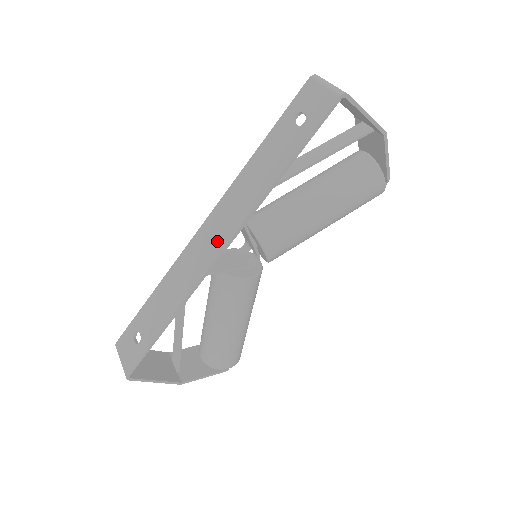
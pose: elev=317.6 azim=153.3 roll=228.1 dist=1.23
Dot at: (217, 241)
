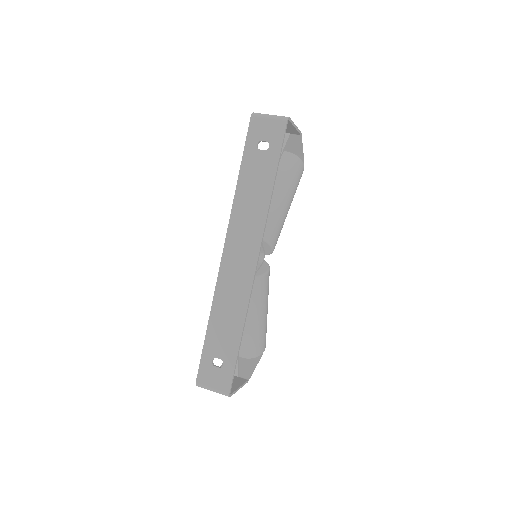
Dot at: (248, 255)
